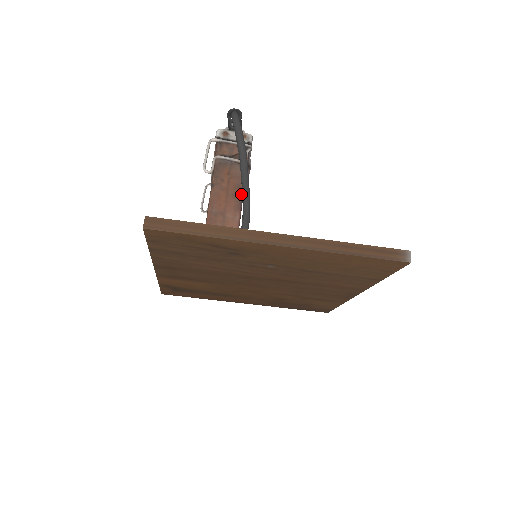
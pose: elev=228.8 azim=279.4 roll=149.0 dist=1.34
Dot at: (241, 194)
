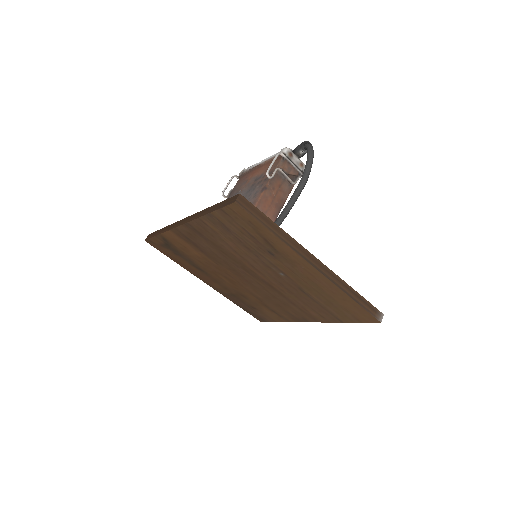
Dot at: (281, 207)
